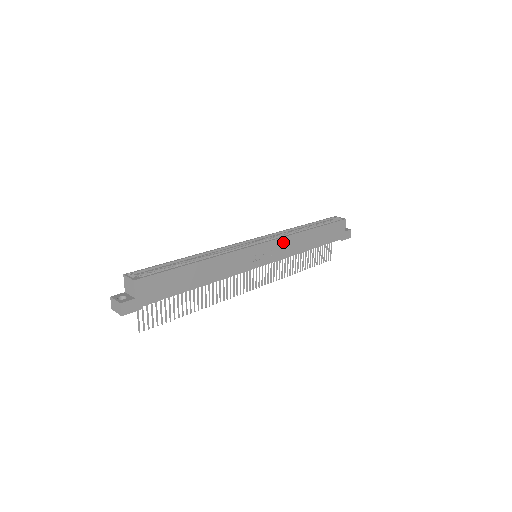
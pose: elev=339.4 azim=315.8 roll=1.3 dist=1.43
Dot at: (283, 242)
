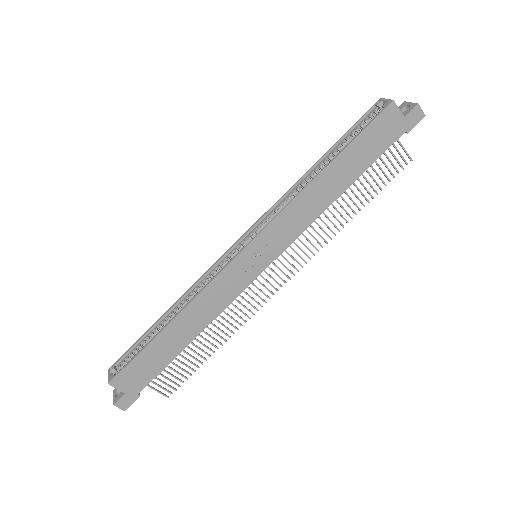
Dot at: (281, 222)
